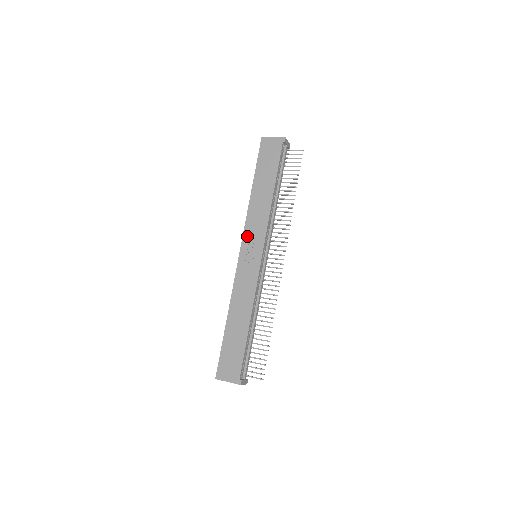
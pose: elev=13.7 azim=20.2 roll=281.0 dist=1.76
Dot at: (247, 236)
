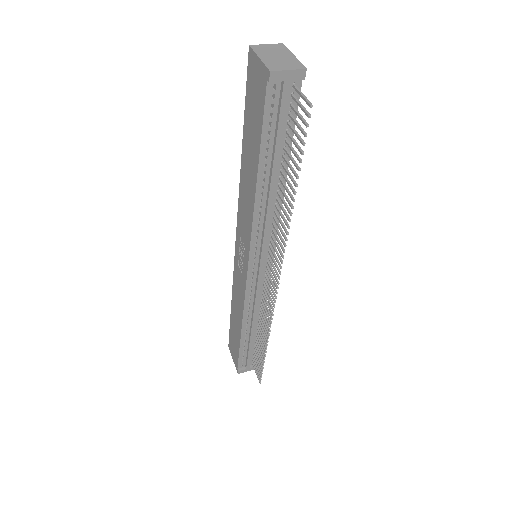
Dot at: (239, 228)
